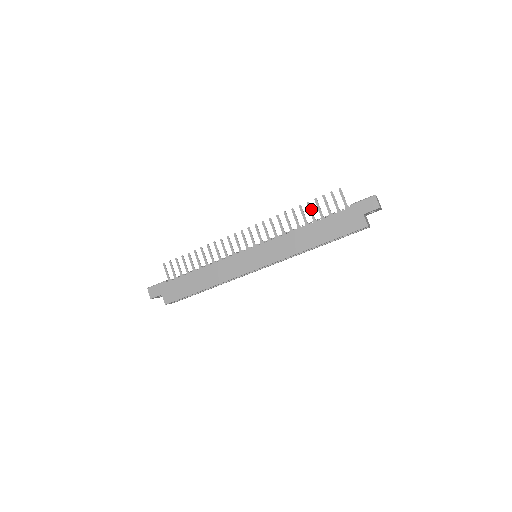
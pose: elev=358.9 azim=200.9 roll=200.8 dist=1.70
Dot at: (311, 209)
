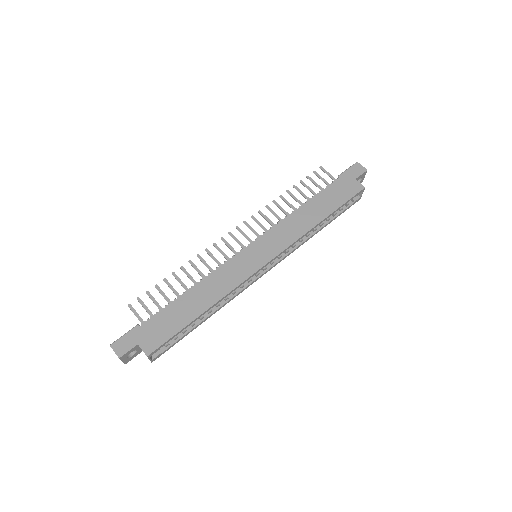
Dot at: (300, 190)
